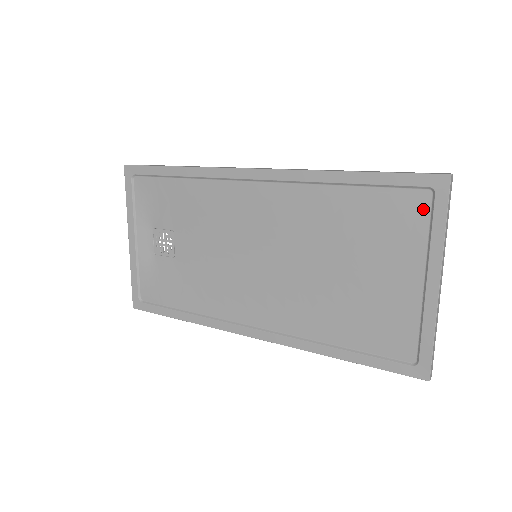
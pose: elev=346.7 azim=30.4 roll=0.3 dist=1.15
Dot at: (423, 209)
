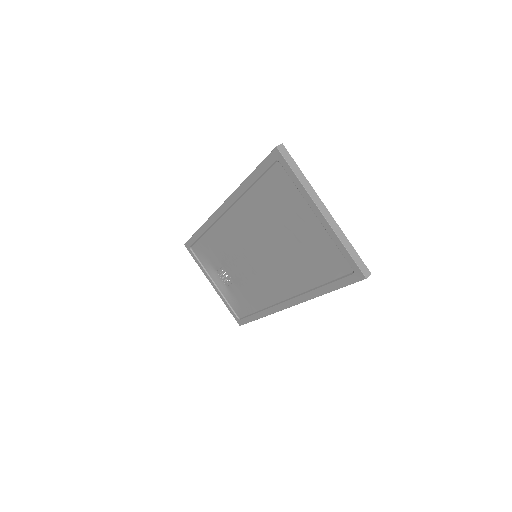
Dot at: (284, 175)
